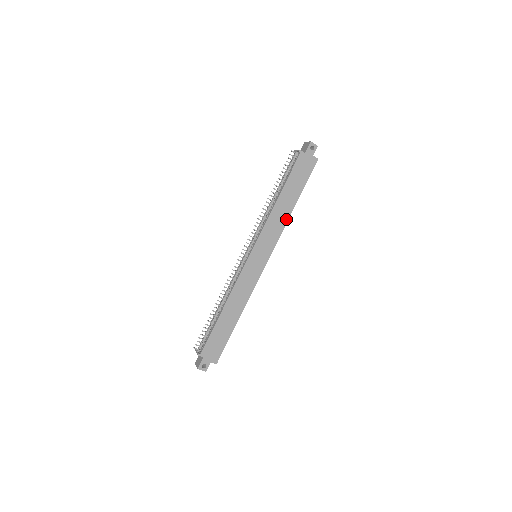
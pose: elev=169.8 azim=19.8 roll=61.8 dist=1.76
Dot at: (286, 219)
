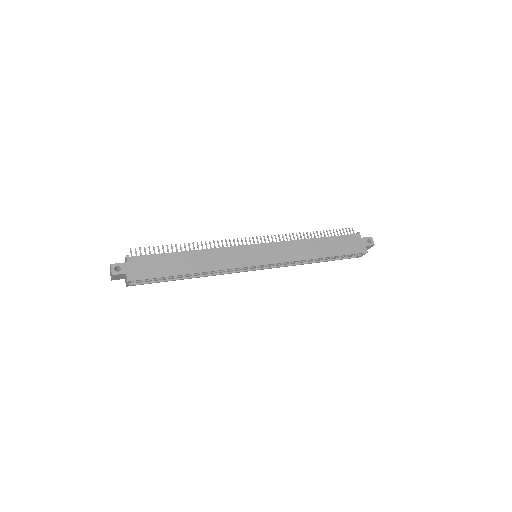
Dot at: (306, 257)
